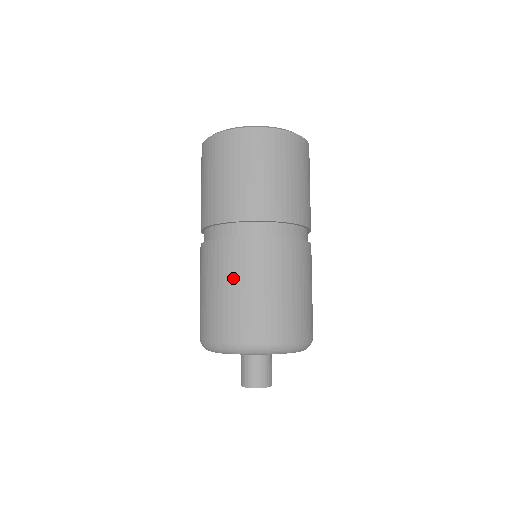
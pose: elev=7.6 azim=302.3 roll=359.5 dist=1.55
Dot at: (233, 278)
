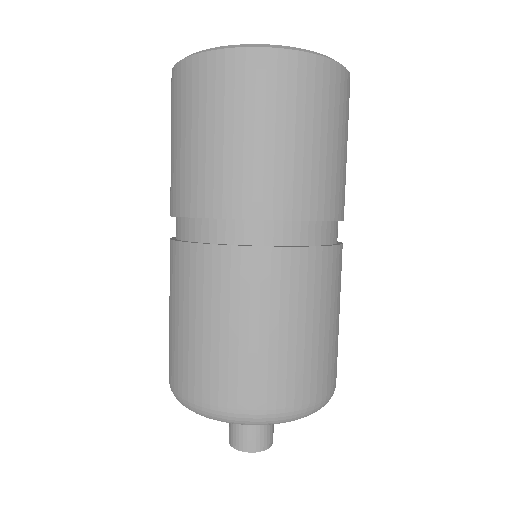
Dot at: (278, 314)
